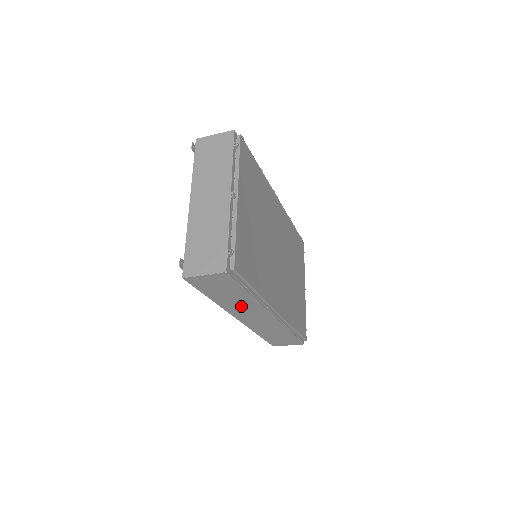
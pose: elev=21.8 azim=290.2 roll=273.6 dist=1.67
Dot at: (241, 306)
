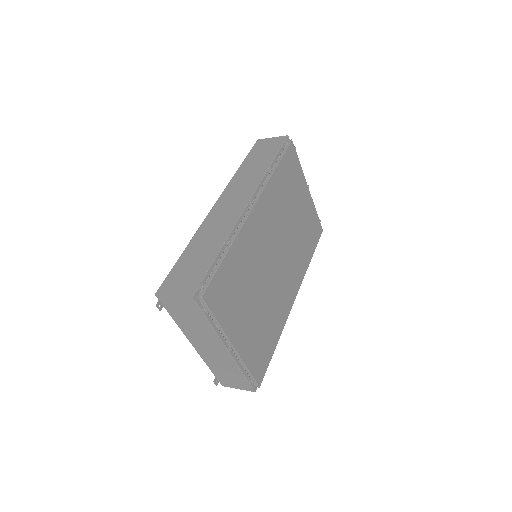
Dot at: occluded
